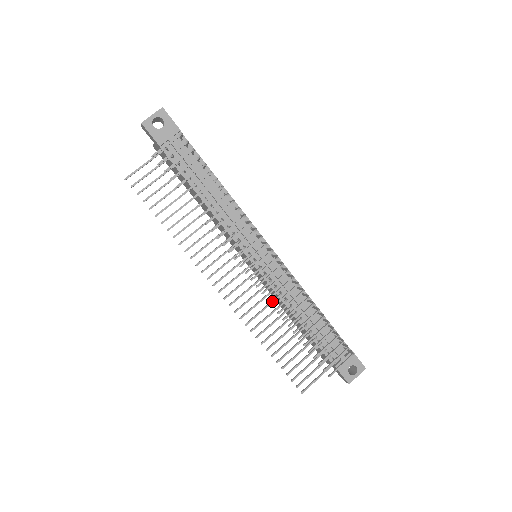
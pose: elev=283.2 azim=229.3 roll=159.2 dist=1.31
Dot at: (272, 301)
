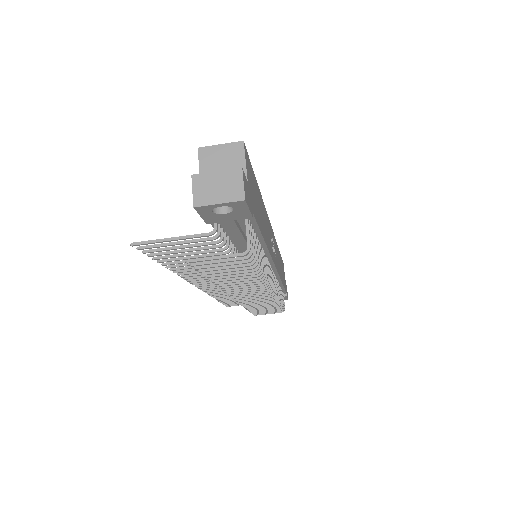
Dot at: occluded
